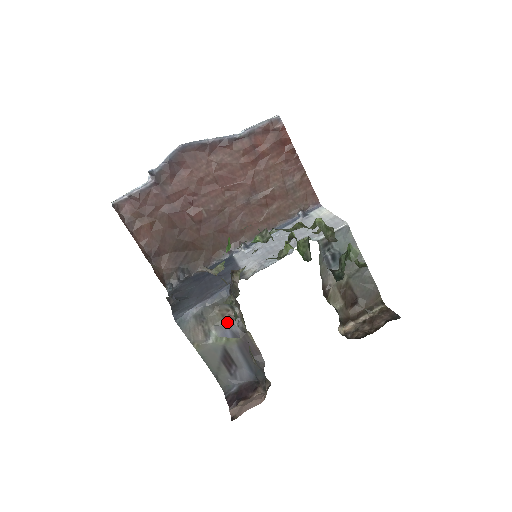
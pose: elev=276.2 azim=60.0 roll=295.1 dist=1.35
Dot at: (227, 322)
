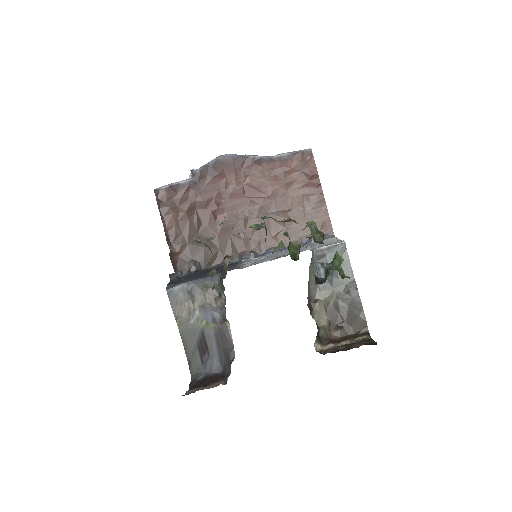
Dot at: (211, 306)
